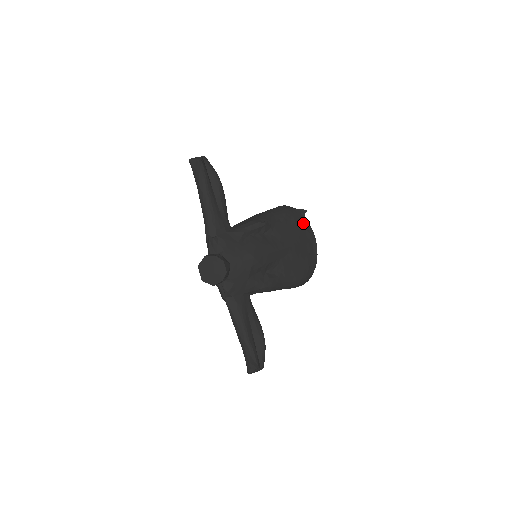
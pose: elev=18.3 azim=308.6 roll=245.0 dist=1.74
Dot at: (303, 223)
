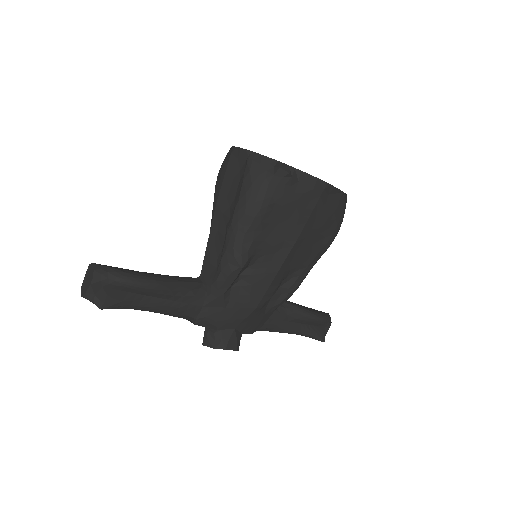
Dot at: (294, 188)
